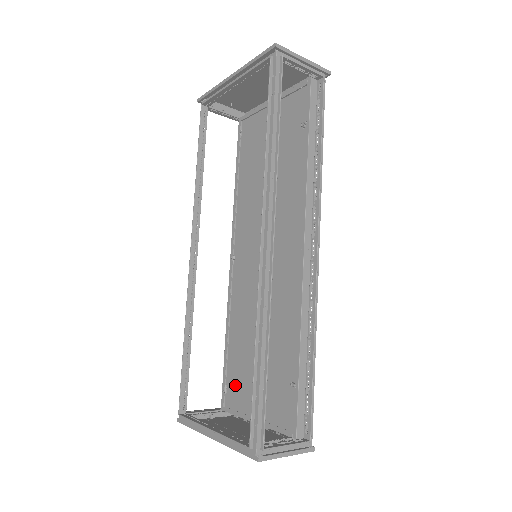
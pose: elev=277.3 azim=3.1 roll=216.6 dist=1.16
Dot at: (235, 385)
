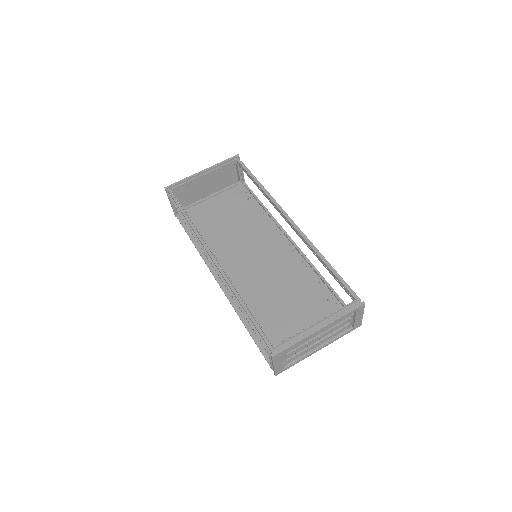
Dot at: (279, 339)
